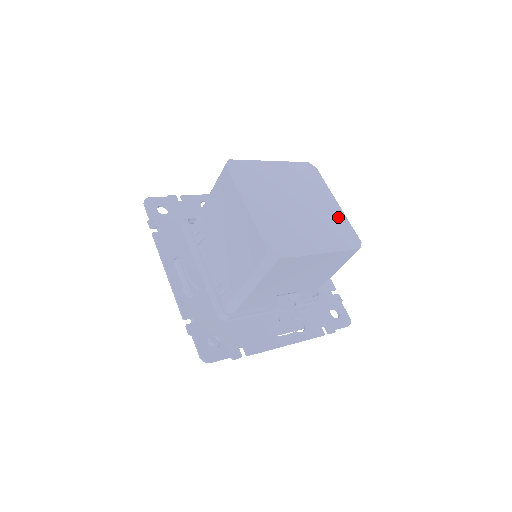
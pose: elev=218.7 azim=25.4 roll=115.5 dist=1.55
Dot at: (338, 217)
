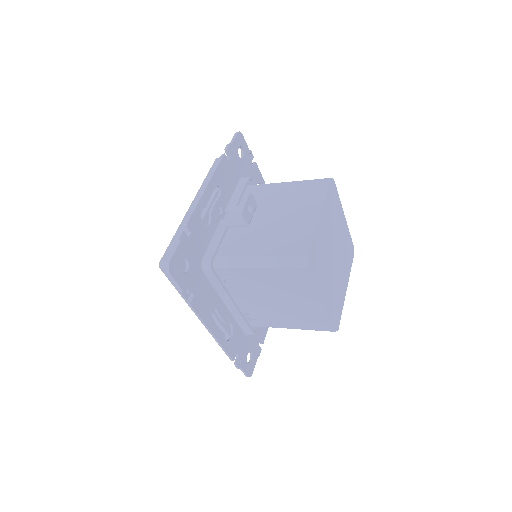
Dot at: (346, 234)
